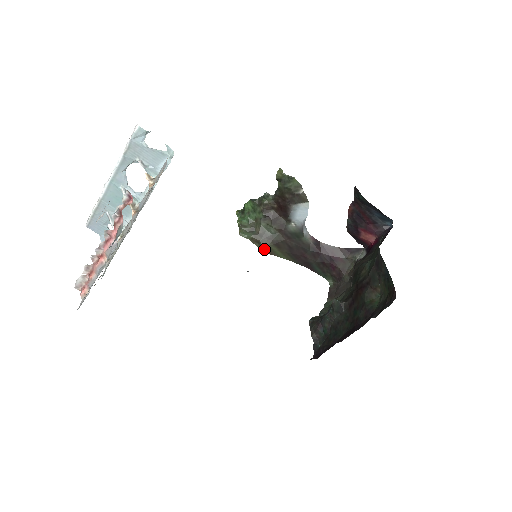
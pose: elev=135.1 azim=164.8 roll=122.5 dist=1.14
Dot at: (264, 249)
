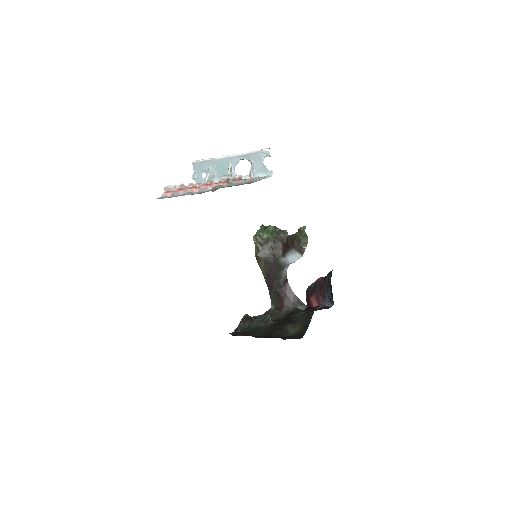
Dot at: (258, 257)
